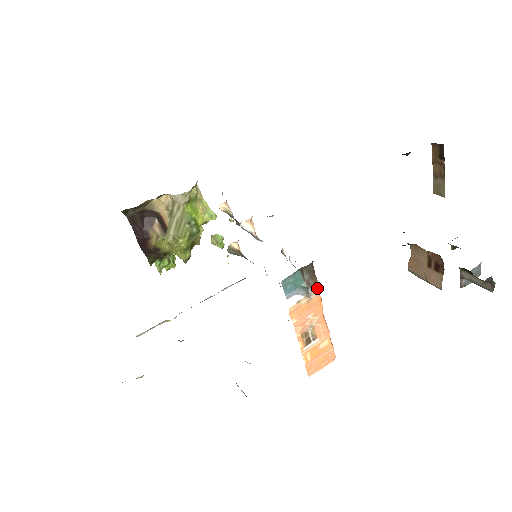
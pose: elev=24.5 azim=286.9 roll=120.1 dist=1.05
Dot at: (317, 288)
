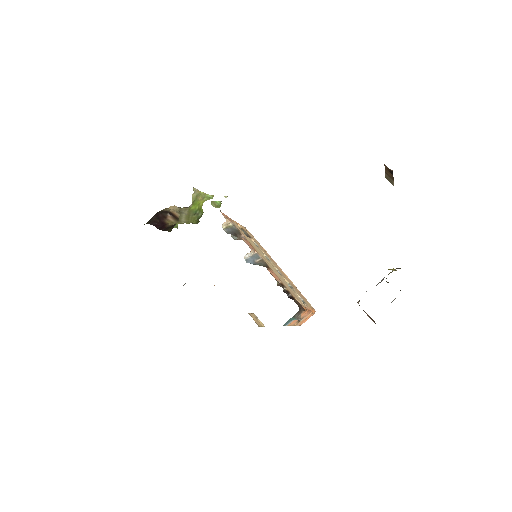
Dot at: occluded
